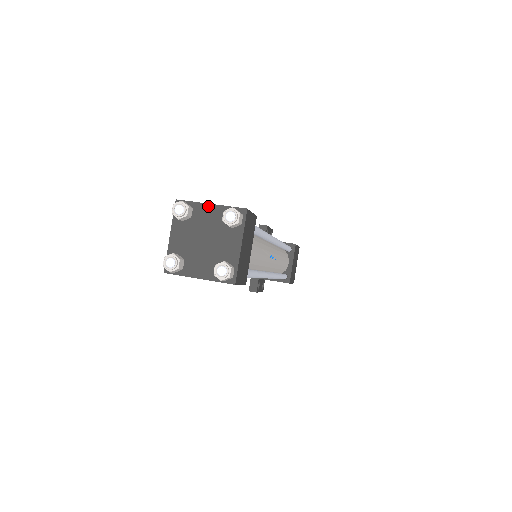
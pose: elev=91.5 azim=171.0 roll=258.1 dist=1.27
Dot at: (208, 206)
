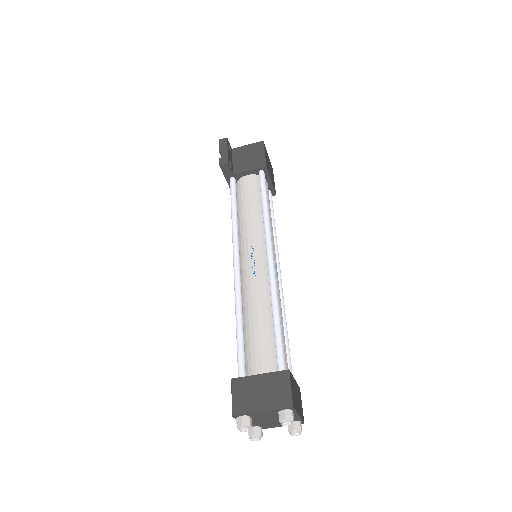
Dot at: (261, 413)
